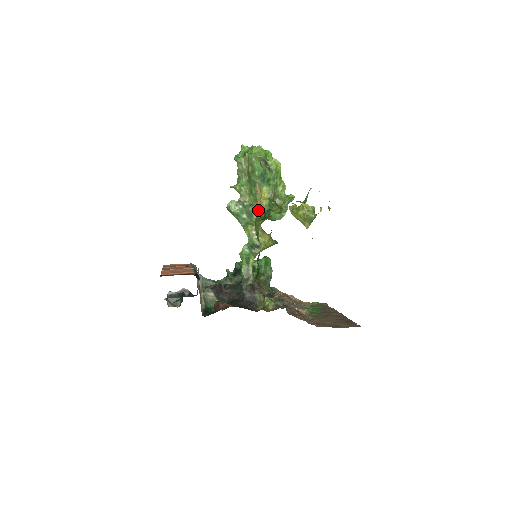
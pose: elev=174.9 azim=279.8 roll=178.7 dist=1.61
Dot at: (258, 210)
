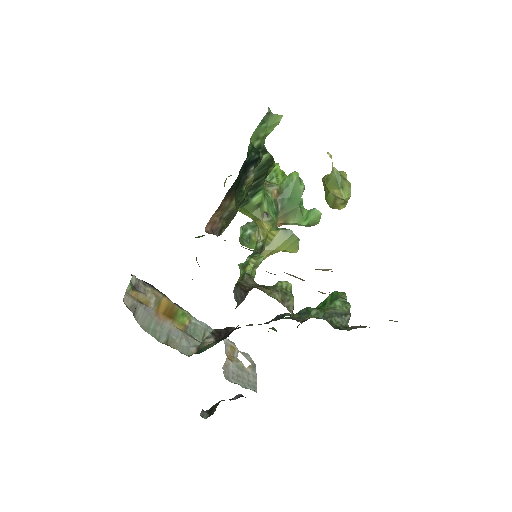
Dot at: occluded
